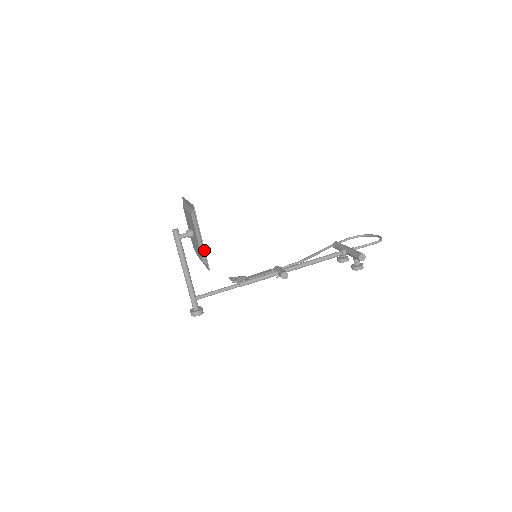
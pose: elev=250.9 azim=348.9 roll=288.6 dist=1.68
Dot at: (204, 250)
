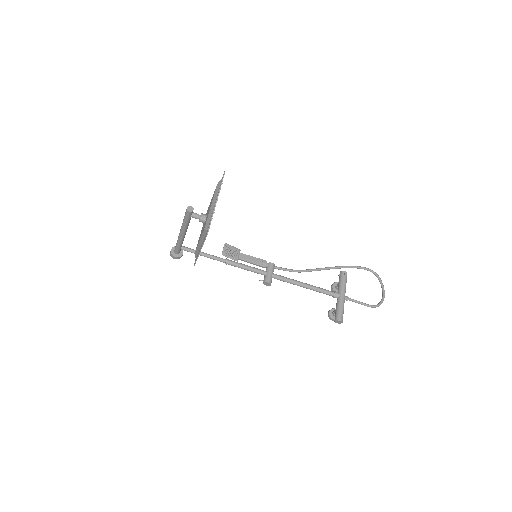
Dot at: occluded
